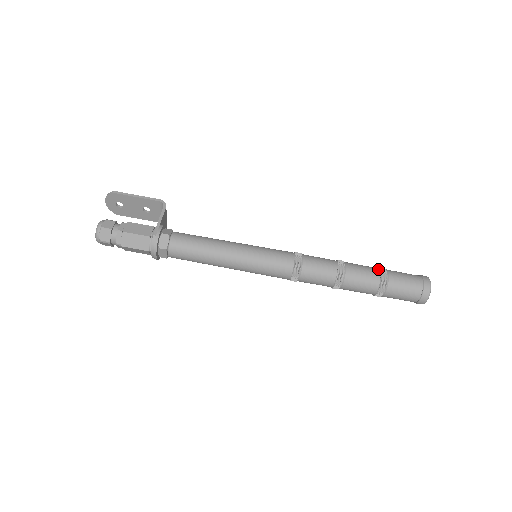
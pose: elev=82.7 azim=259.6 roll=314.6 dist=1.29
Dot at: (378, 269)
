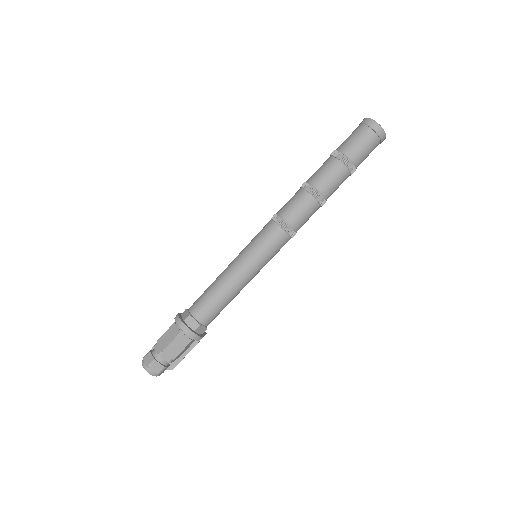
Dot at: occluded
